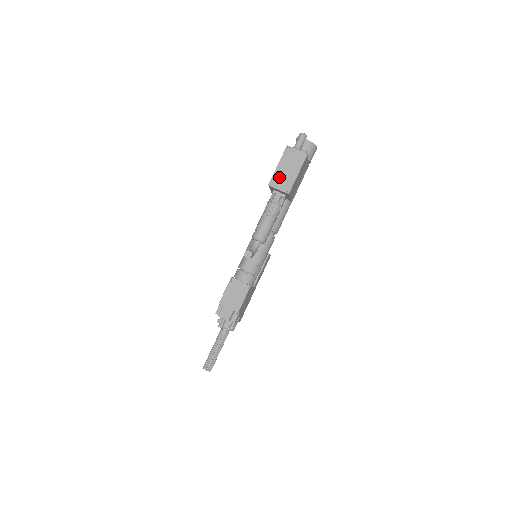
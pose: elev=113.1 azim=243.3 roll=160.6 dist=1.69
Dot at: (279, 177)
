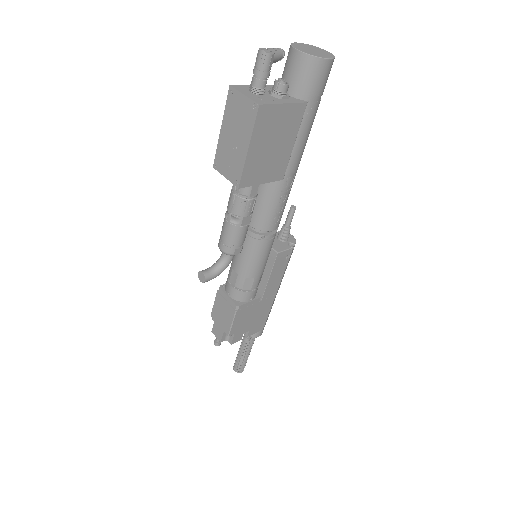
Dot at: (224, 153)
